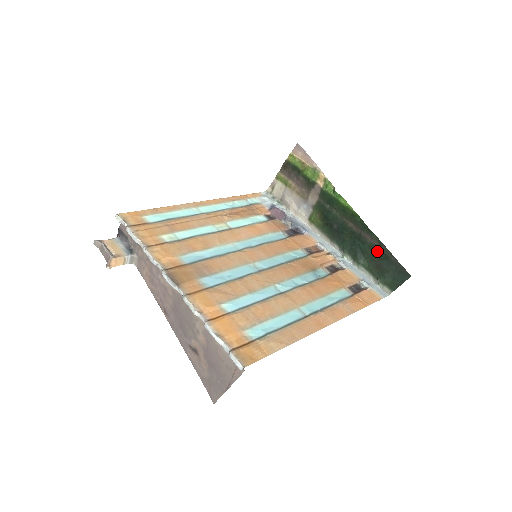
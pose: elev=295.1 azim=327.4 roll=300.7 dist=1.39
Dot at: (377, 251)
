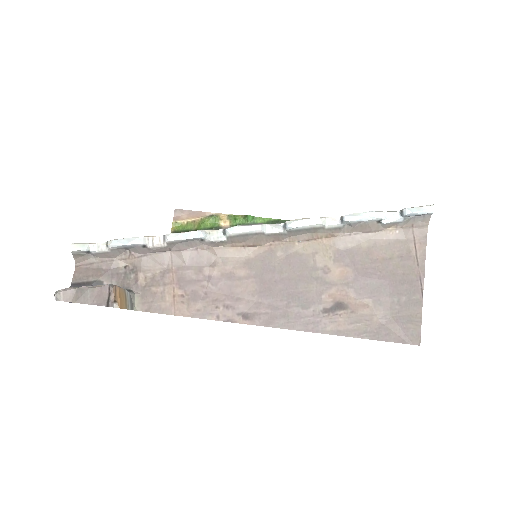
Dot at: occluded
